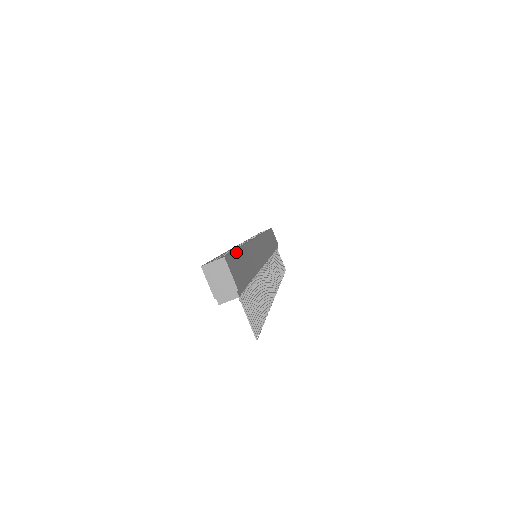
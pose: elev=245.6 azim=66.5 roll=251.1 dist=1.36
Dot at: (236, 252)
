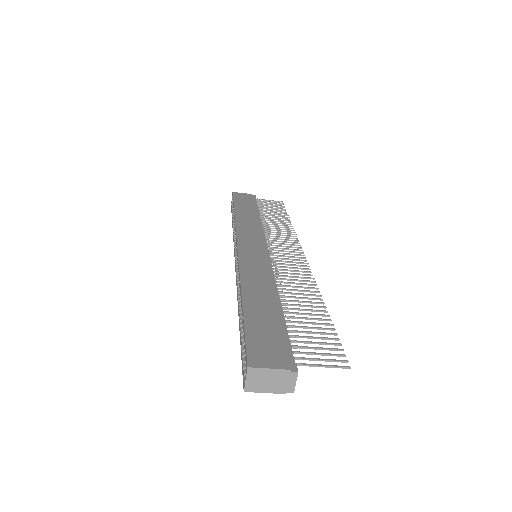
Dot at: (246, 325)
